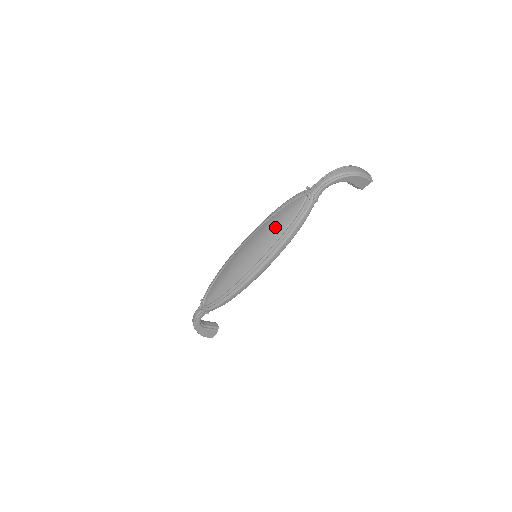
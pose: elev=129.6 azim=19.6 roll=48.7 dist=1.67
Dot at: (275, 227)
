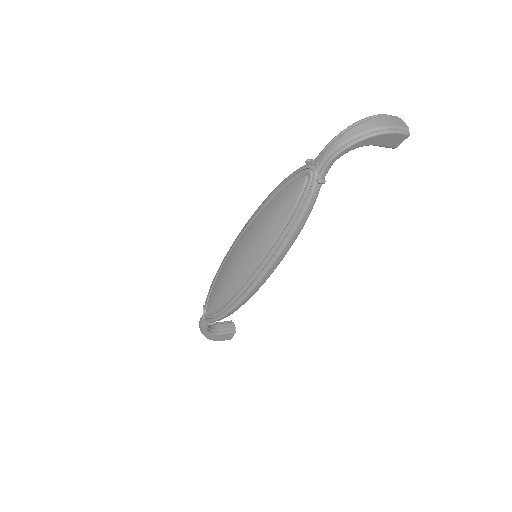
Dot at: (270, 223)
